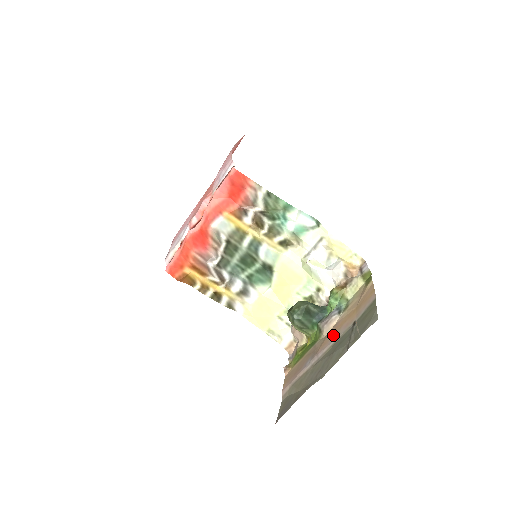
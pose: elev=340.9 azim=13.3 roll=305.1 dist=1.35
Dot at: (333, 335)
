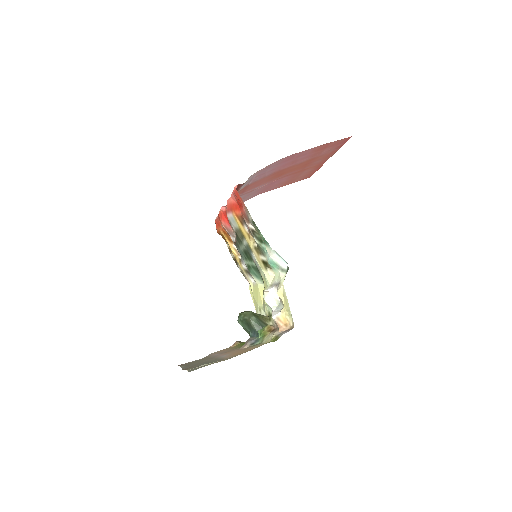
Dot at: (228, 353)
